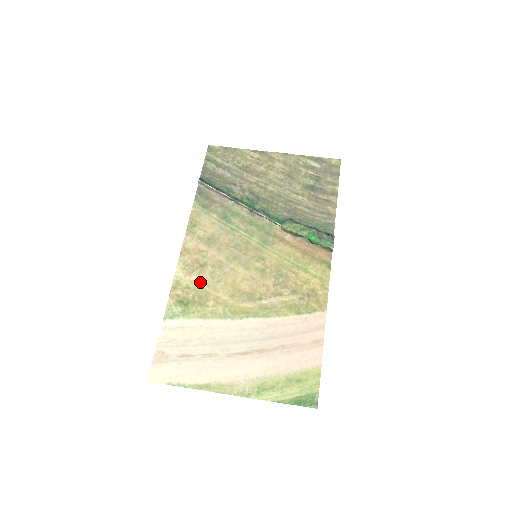
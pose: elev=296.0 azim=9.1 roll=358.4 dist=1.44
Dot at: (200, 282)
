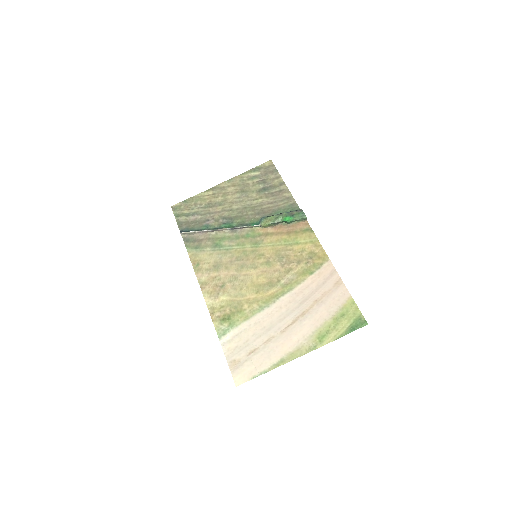
Dot at: (228, 298)
